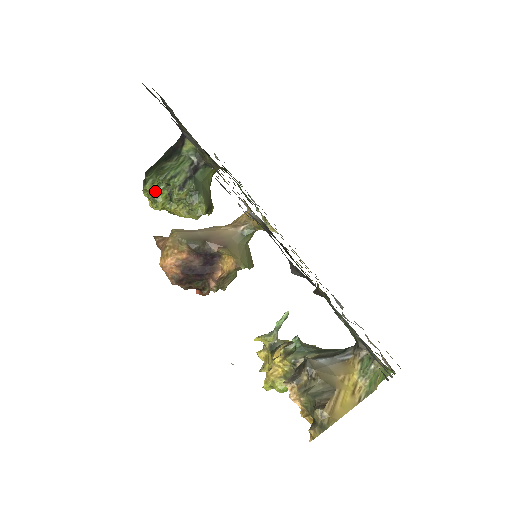
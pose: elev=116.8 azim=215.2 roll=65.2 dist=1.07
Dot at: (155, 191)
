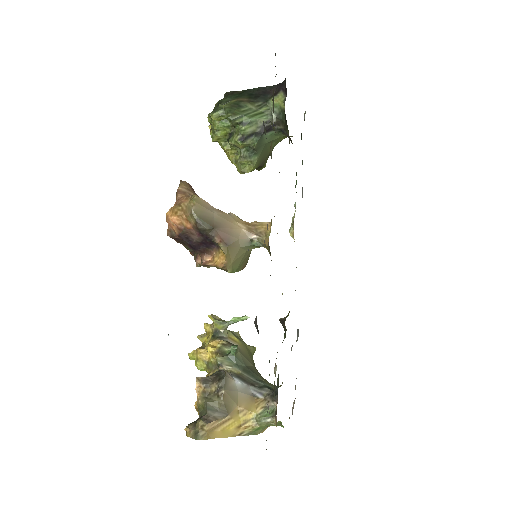
Dot at: (219, 123)
